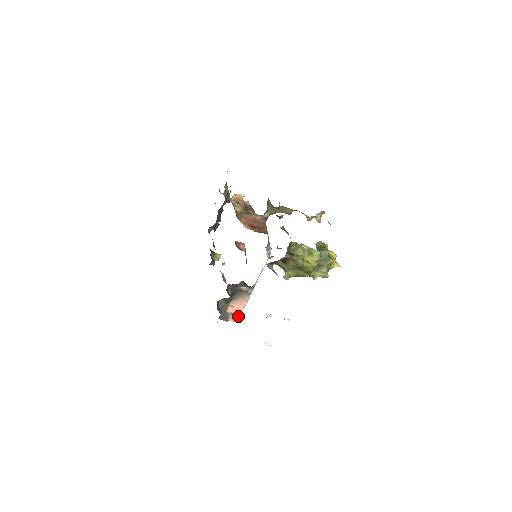
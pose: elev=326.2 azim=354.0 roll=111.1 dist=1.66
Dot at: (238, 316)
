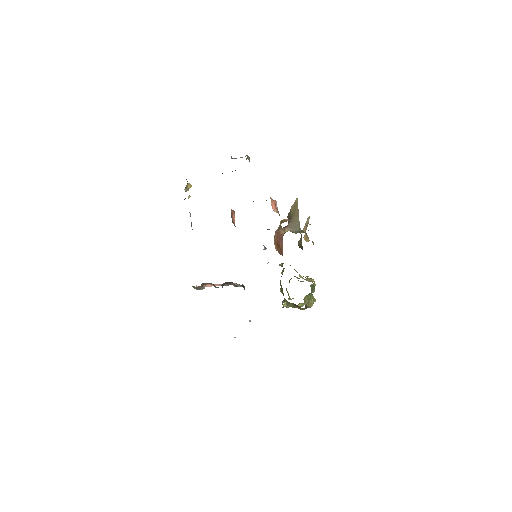
Dot at: (206, 286)
